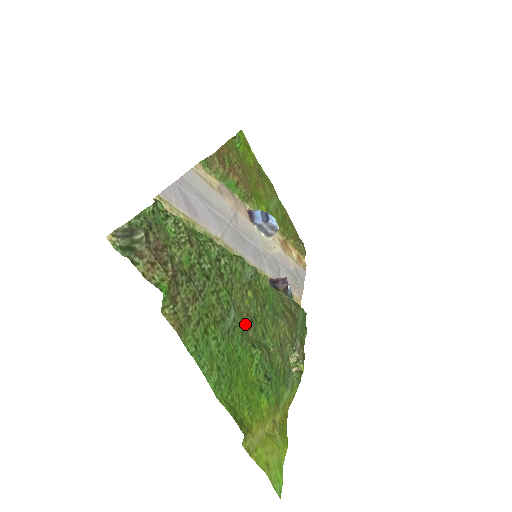
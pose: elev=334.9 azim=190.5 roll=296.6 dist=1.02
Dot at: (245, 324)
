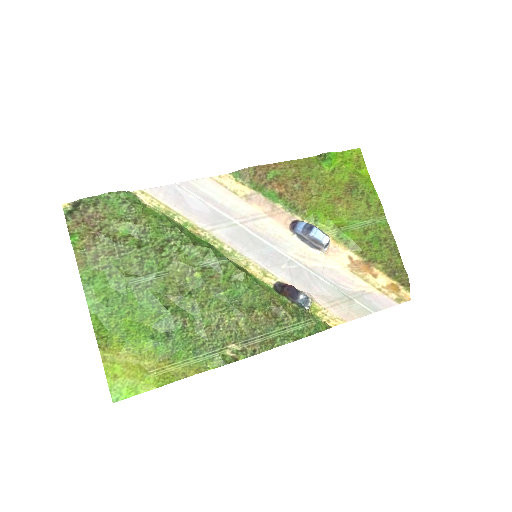
Dot at: (170, 291)
